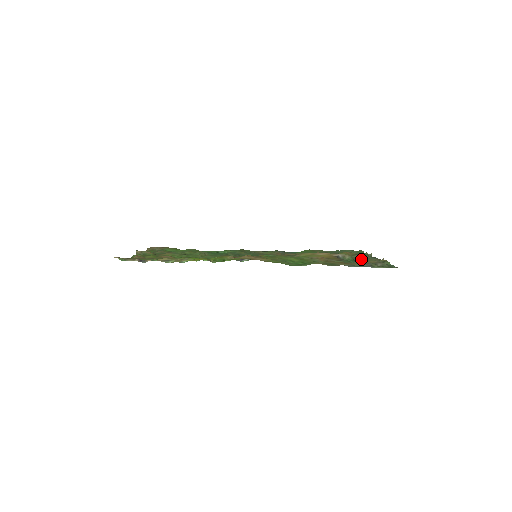
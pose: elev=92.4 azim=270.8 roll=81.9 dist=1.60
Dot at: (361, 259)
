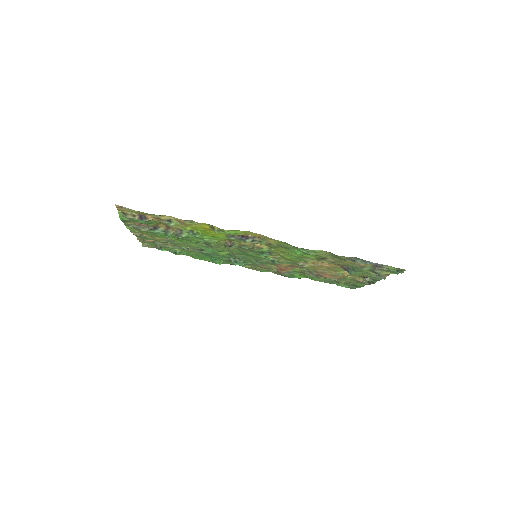
Dot at: (364, 273)
